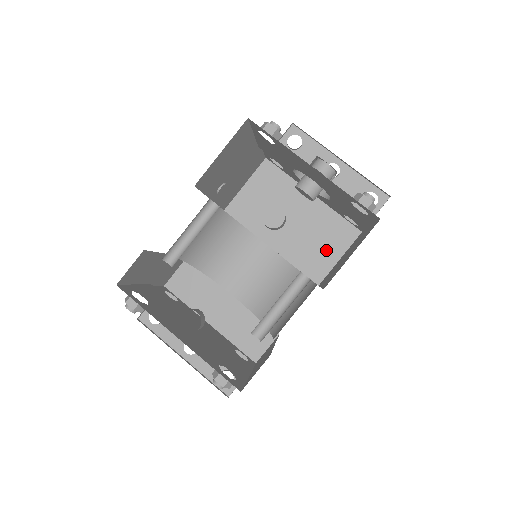
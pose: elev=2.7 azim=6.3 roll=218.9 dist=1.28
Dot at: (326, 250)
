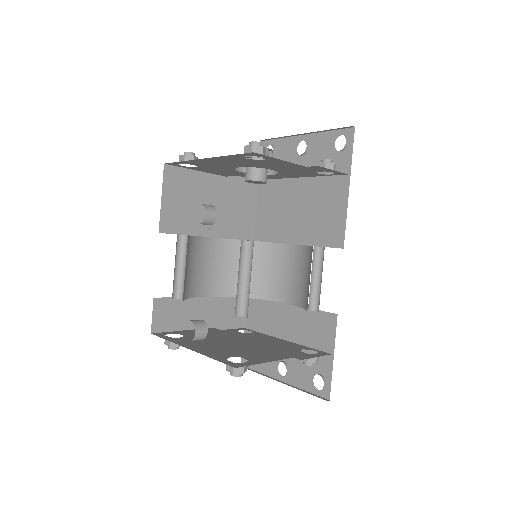
Dot at: (333, 213)
